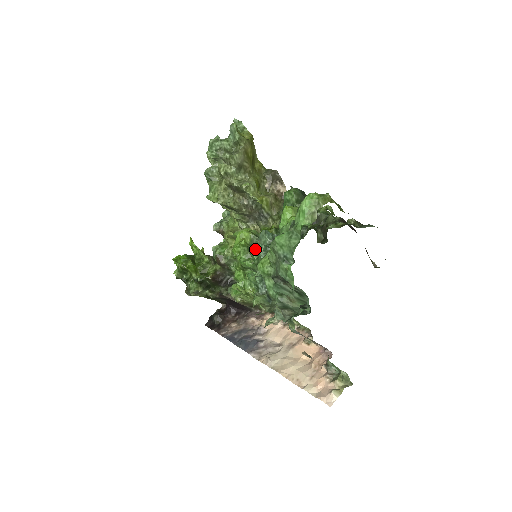
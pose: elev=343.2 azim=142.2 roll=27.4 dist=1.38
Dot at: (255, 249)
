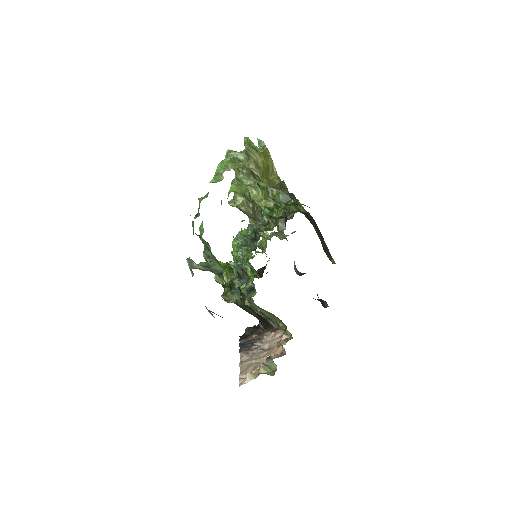
Dot at: occluded
